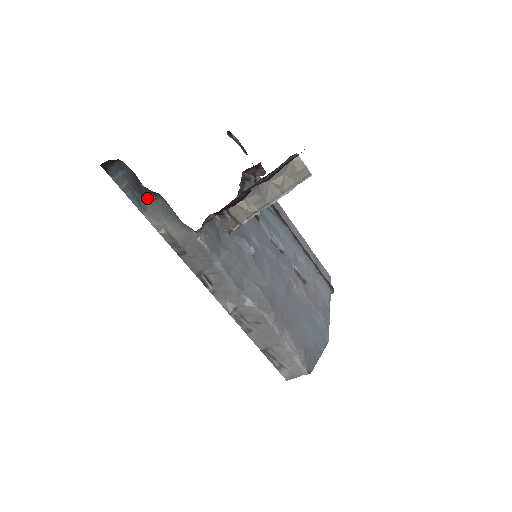
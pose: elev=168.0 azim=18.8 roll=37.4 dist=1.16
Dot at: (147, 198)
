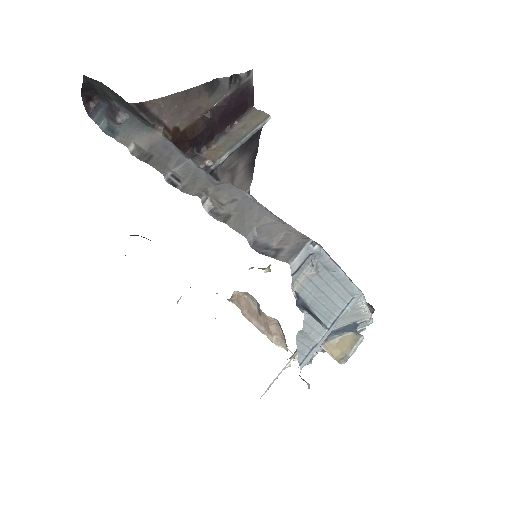
Dot at: (118, 116)
